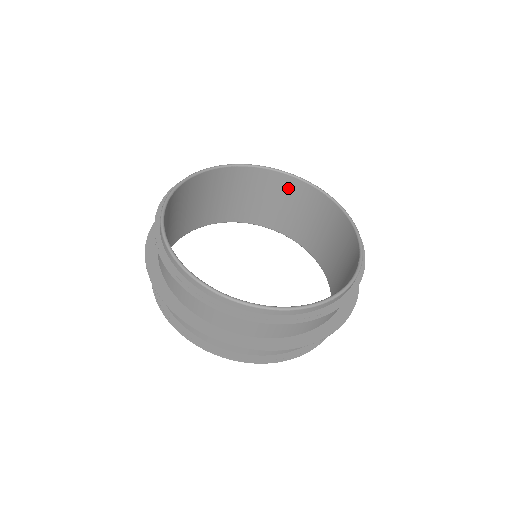
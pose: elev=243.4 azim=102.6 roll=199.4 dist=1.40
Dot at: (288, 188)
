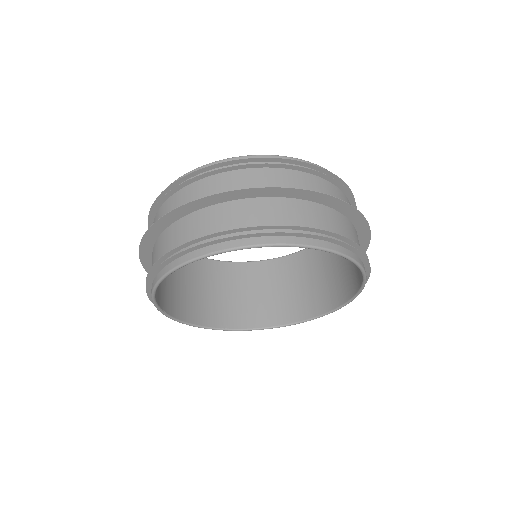
Dot at: (275, 271)
